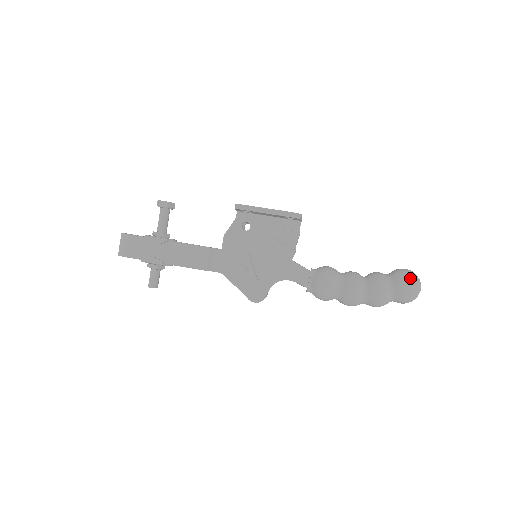
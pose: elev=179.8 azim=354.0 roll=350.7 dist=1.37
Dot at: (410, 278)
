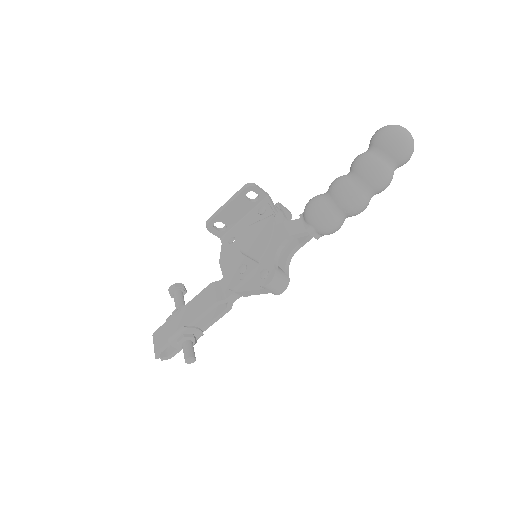
Dot at: (380, 129)
